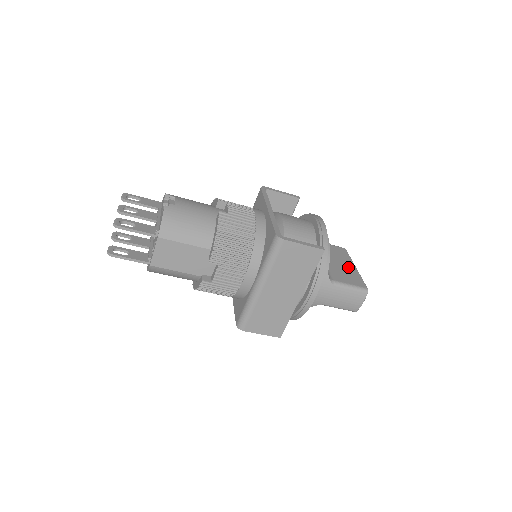
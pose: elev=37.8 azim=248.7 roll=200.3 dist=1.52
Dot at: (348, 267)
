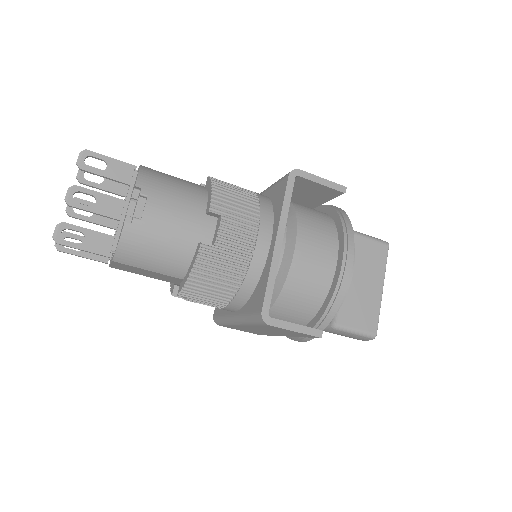
Dot at: (371, 291)
